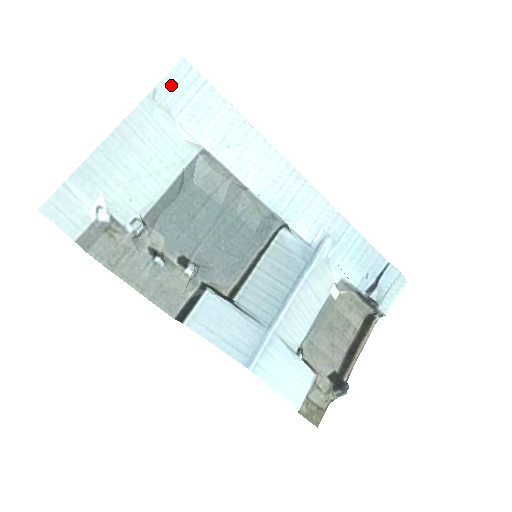
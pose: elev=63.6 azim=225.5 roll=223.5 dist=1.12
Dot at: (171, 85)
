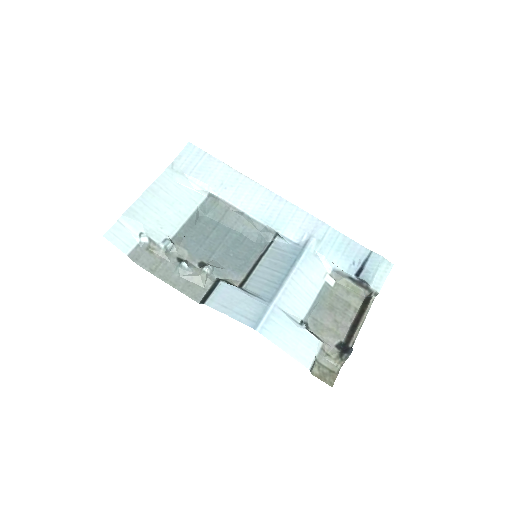
Dot at: (183, 159)
